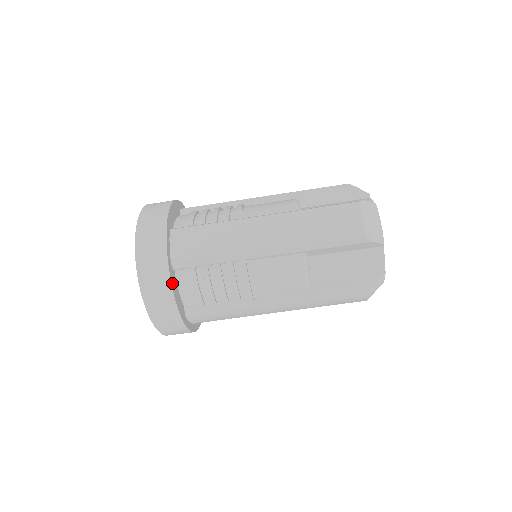
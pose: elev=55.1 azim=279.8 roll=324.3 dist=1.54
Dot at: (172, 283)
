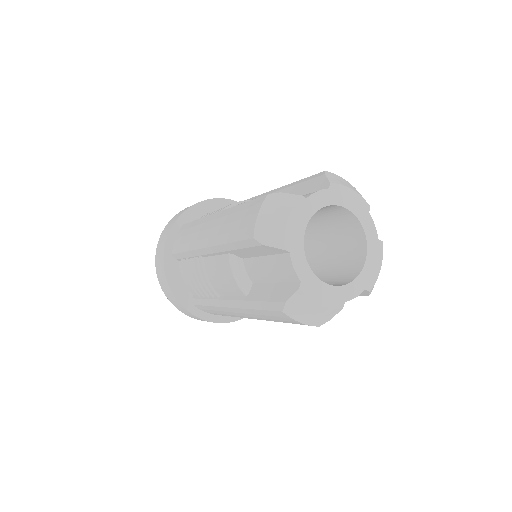
Dot at: (167, 271)
